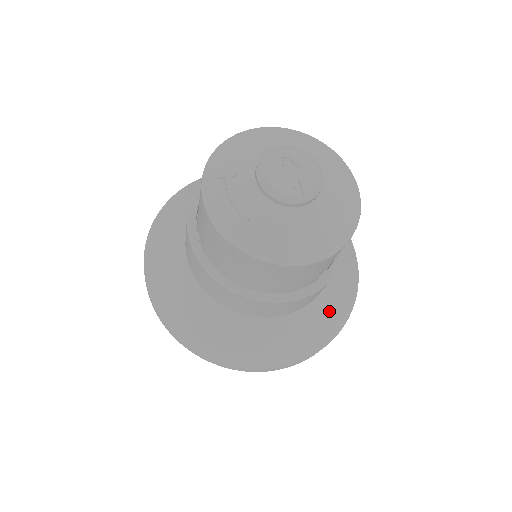
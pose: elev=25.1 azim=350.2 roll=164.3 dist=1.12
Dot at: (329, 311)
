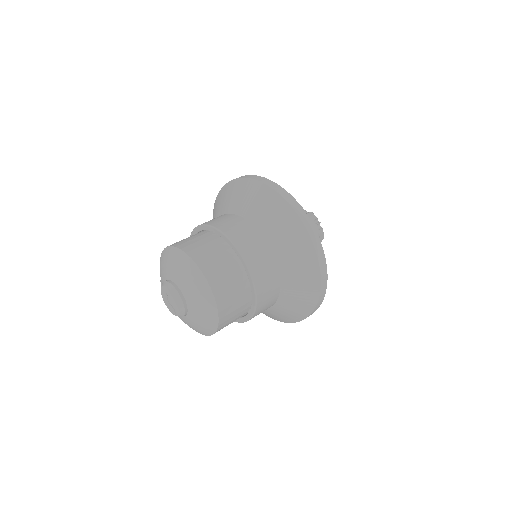
Dot at: (294, 304)
